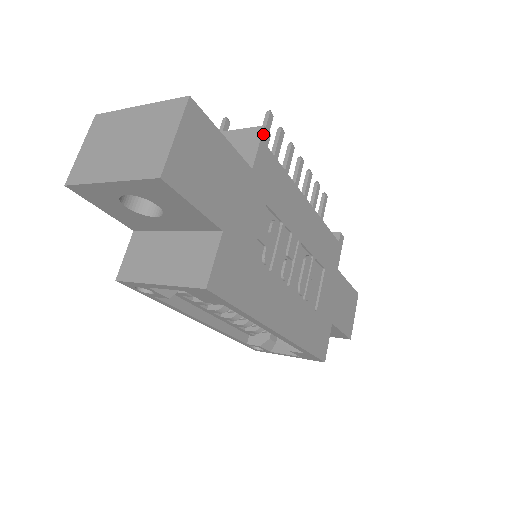
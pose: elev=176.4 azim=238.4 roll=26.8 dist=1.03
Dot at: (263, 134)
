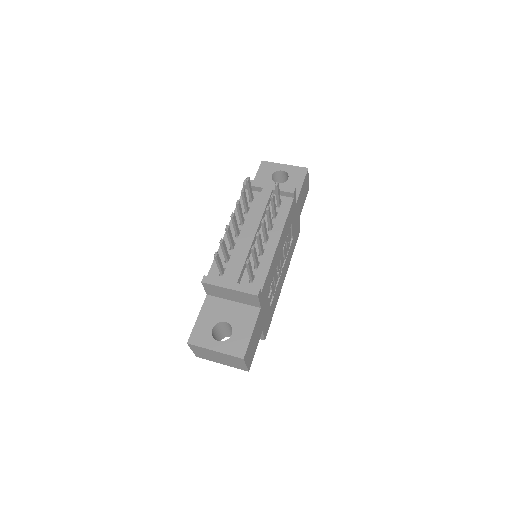
Dot at: (259, 297)
